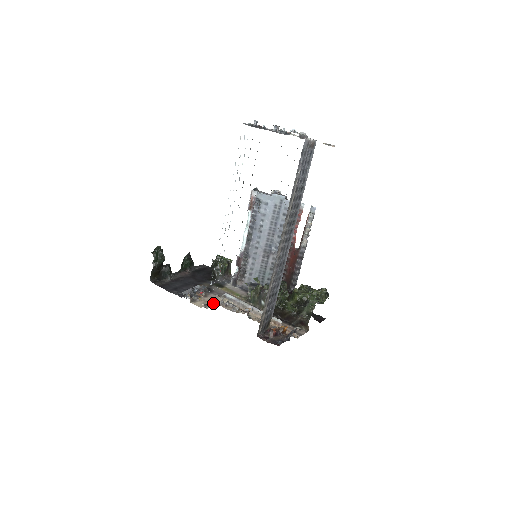
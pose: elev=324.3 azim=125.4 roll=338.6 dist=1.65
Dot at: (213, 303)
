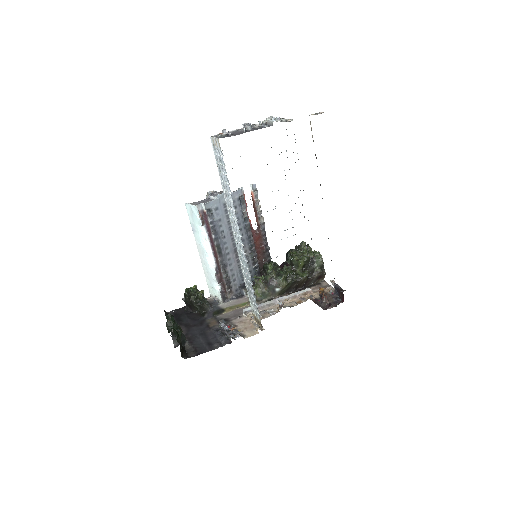
Dot at: (252, 324)
